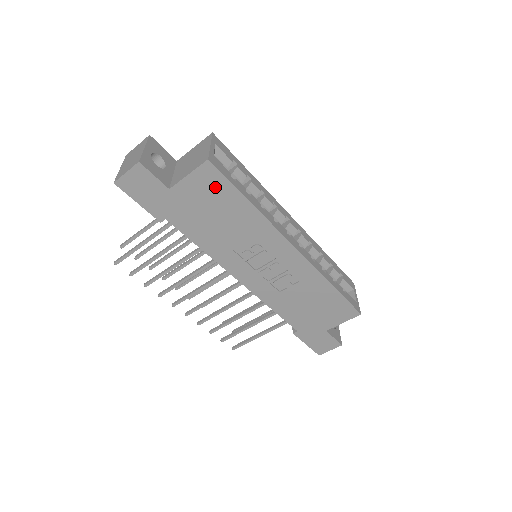
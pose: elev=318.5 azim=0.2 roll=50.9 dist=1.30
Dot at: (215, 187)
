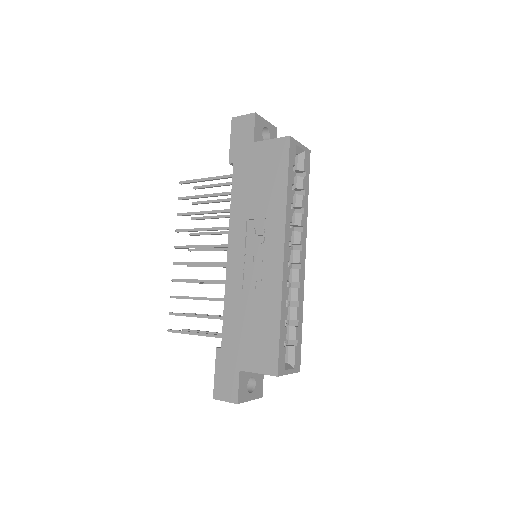
Dot at: (278, 159)
